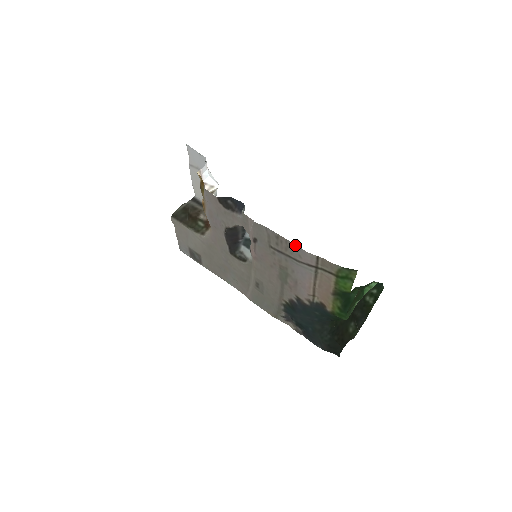
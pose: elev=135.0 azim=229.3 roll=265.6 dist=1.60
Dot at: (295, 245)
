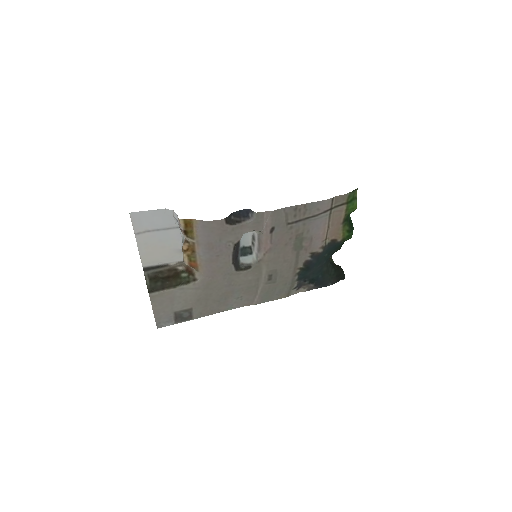
Dot at: (314, 202)
